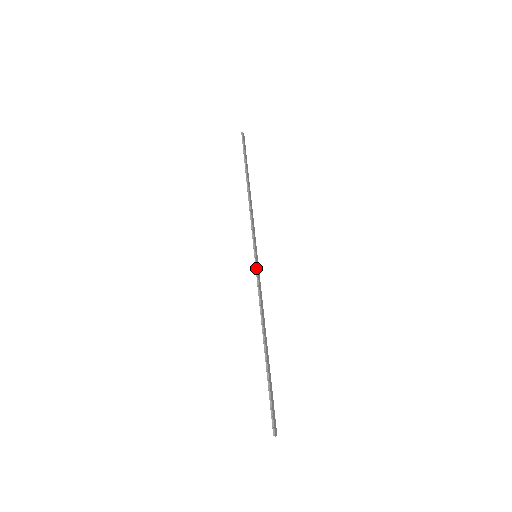
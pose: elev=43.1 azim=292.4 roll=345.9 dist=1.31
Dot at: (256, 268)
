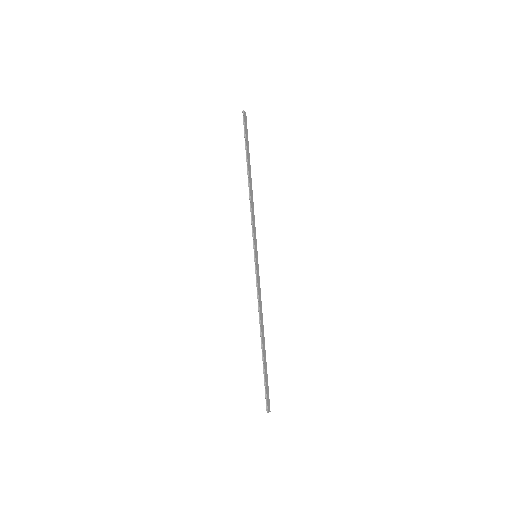
Dot at: (255, 269)
